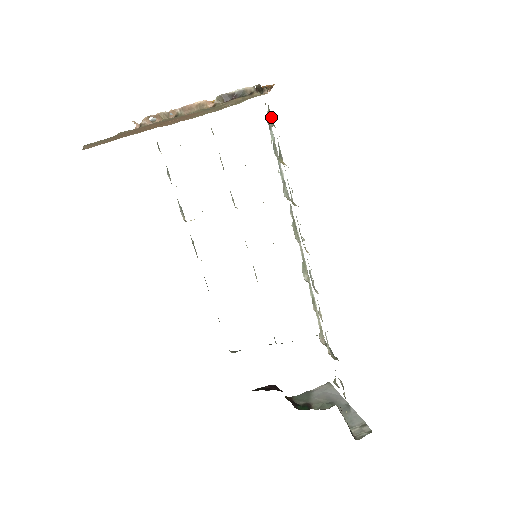
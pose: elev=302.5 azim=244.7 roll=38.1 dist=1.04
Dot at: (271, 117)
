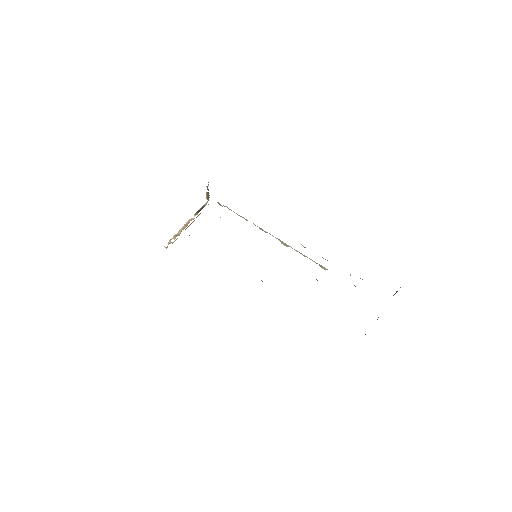
Dot at: (220, 204)
